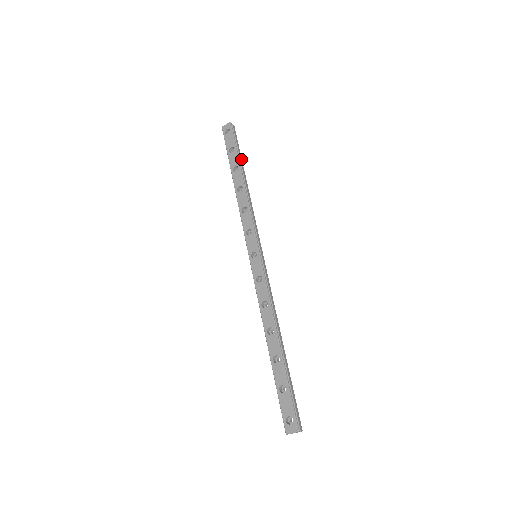
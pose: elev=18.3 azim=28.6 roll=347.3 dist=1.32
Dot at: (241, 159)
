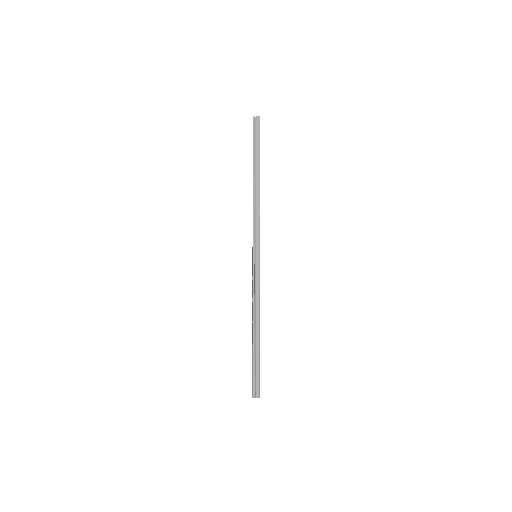
Dot at: (258, 157)
